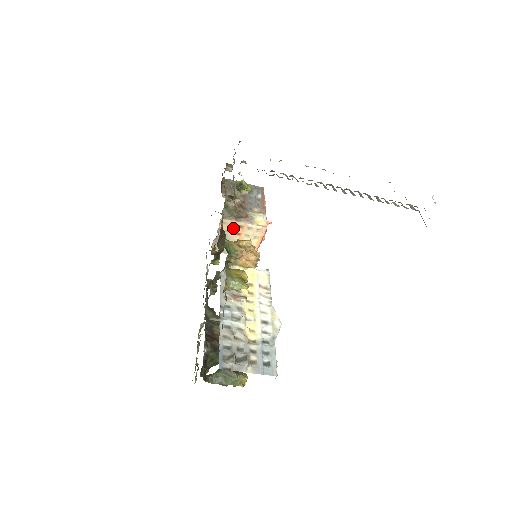
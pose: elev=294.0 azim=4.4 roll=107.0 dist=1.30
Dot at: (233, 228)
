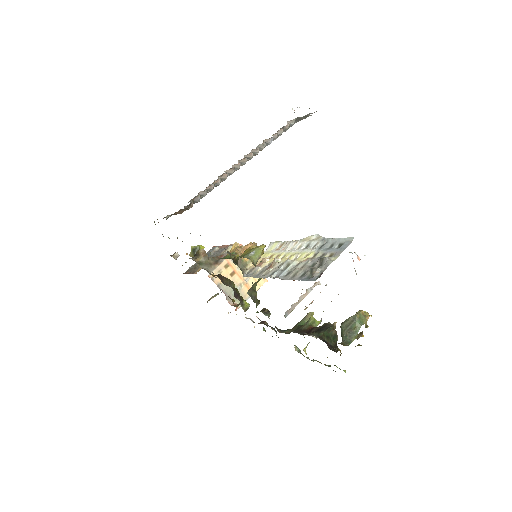
Dot at: (224, 273)
